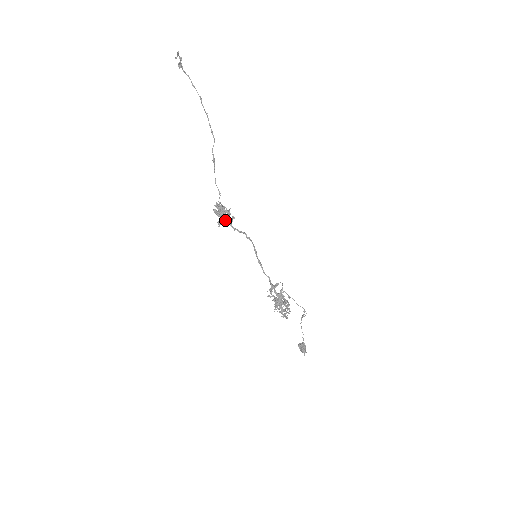
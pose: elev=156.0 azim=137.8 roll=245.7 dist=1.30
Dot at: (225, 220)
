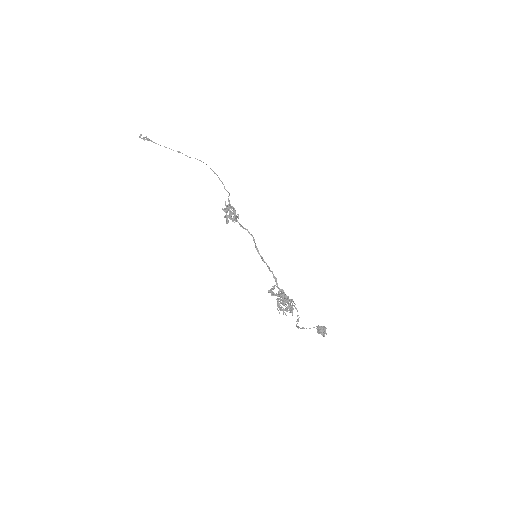
Dot at: (231, 219)
